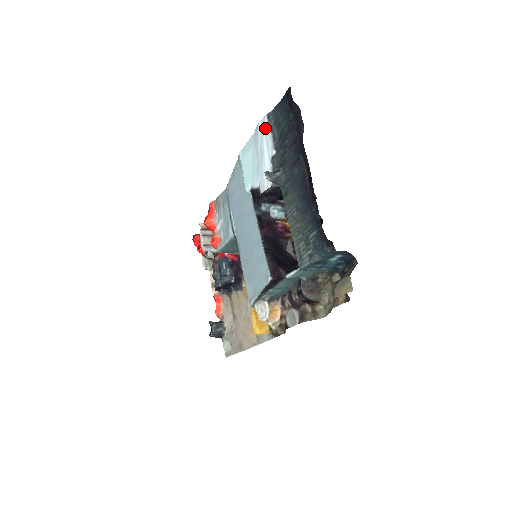
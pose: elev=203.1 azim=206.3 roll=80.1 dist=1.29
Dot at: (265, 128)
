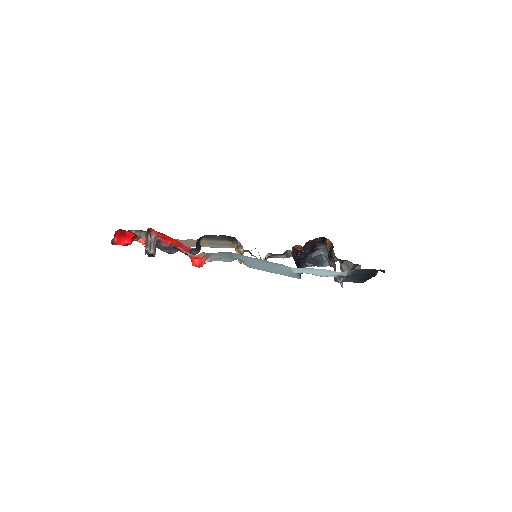
Dot at: occluded
